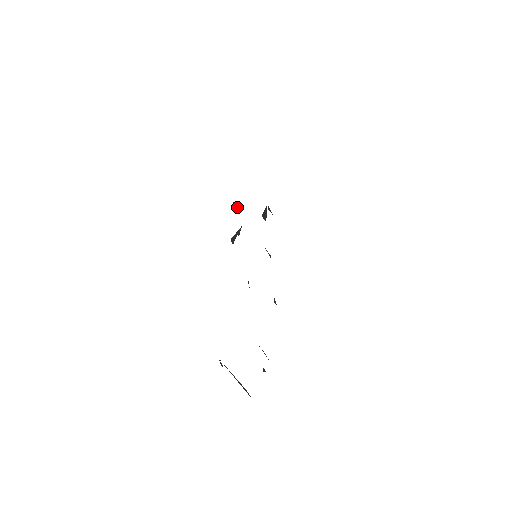
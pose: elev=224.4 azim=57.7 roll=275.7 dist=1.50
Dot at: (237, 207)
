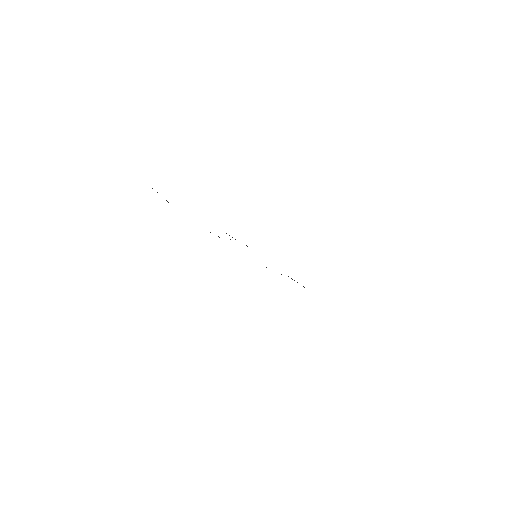
Dot at: occluded
